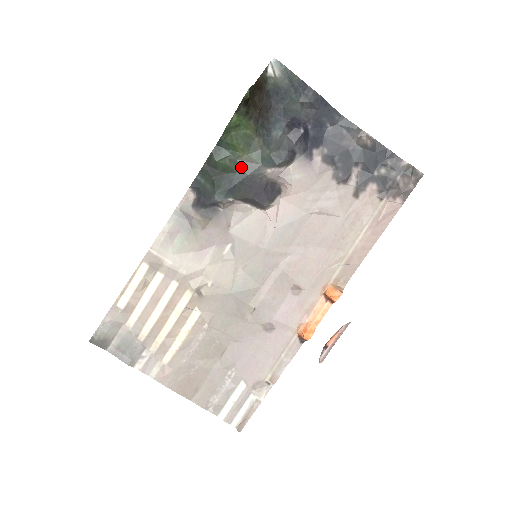
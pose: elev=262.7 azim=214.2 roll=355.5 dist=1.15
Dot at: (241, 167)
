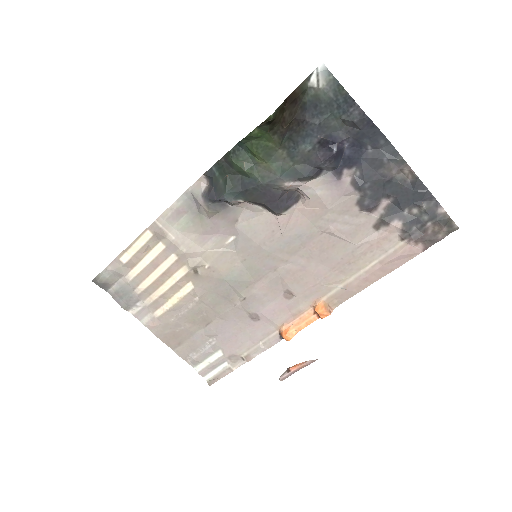
Dot at: (257, 174)
